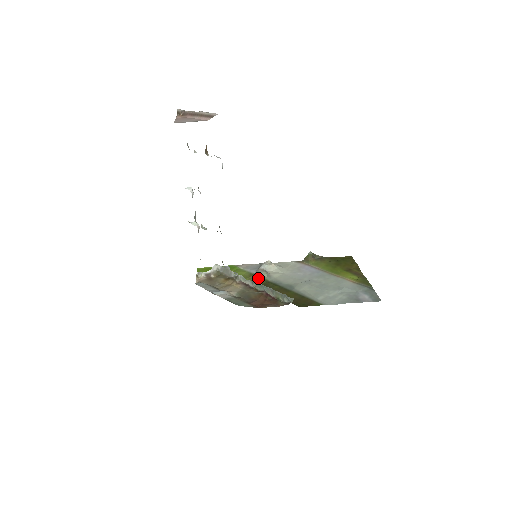
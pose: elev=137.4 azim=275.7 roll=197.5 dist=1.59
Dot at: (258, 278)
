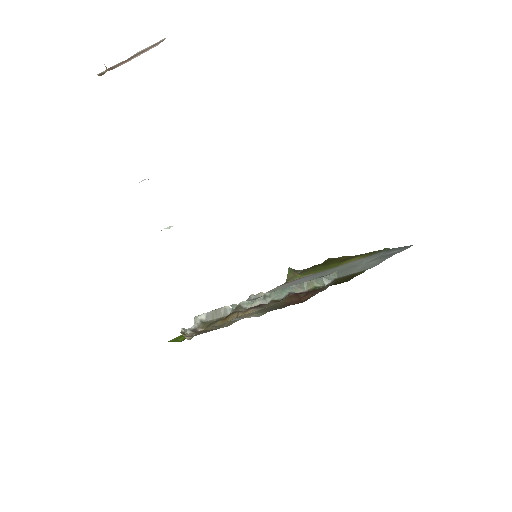
Dot at: occluded
